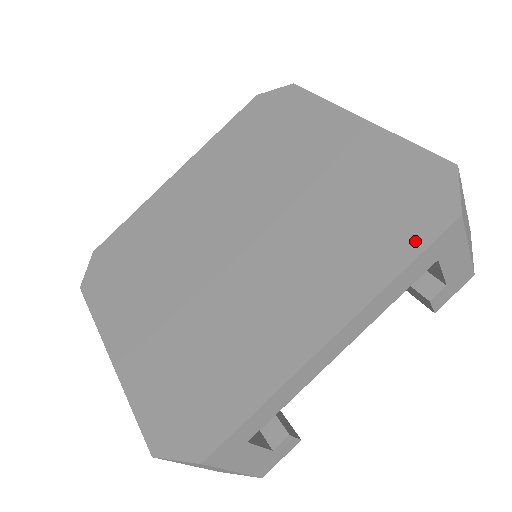
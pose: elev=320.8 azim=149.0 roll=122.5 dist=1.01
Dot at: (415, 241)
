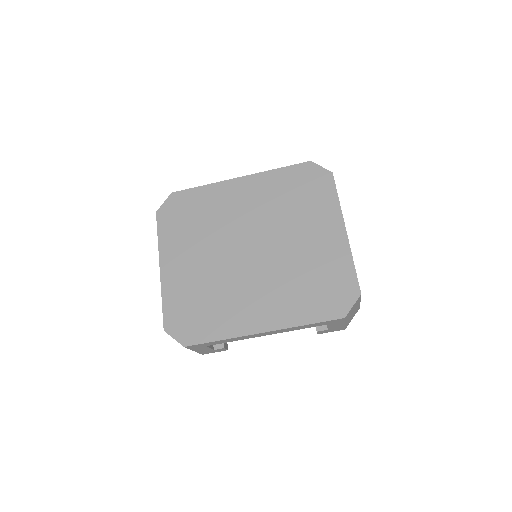
Dot at: (321, 315)
